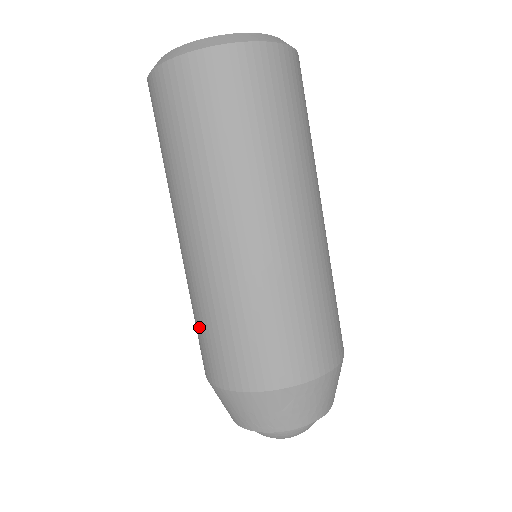
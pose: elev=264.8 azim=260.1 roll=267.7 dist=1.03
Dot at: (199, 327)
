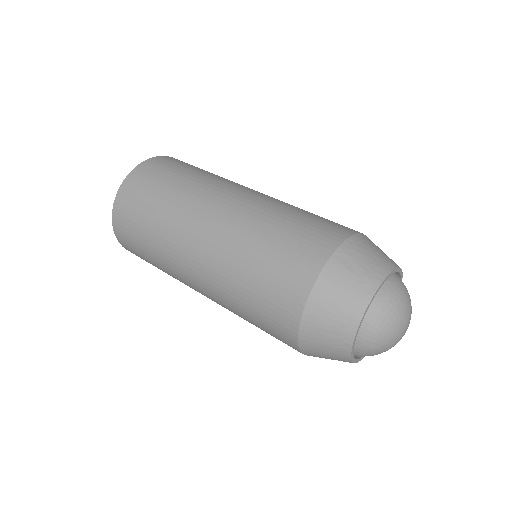
Dot at: (253, 303)
